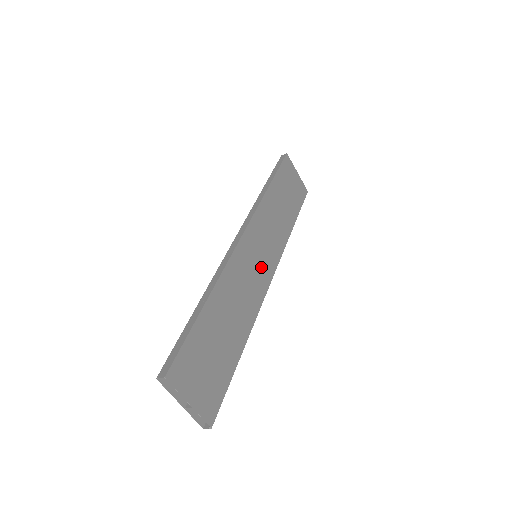
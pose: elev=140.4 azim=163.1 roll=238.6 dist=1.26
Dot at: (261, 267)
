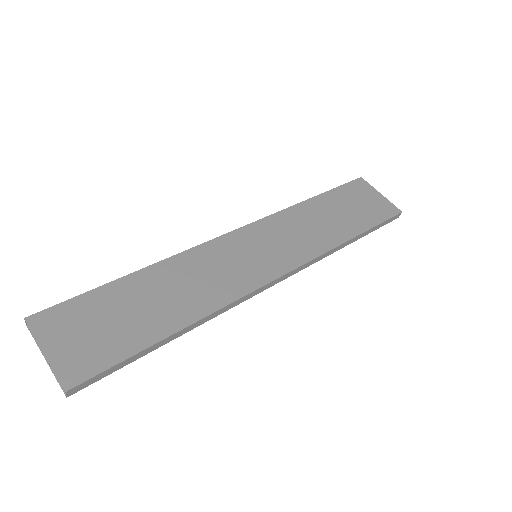
Dot at: (256, 264)
